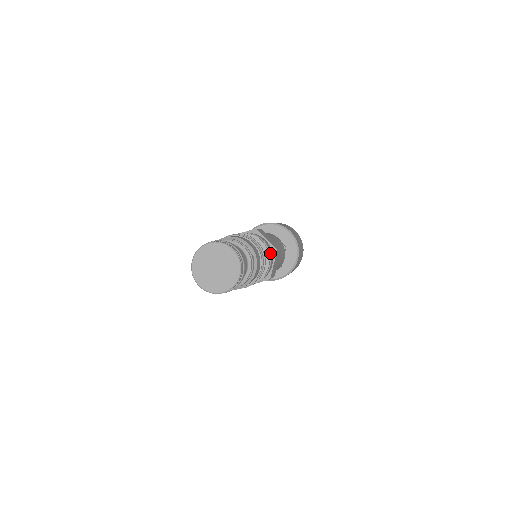
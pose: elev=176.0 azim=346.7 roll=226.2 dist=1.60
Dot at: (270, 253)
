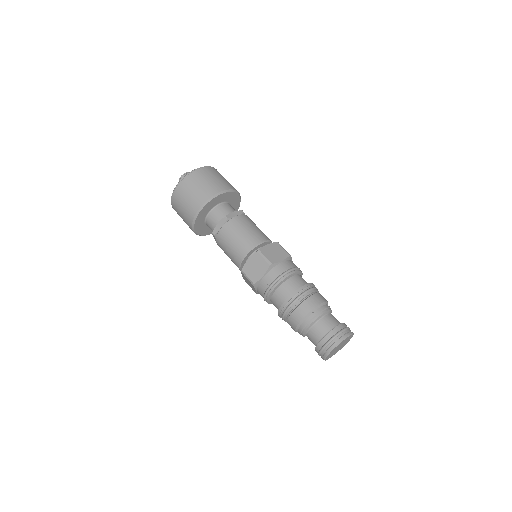
Dot at: occluded
